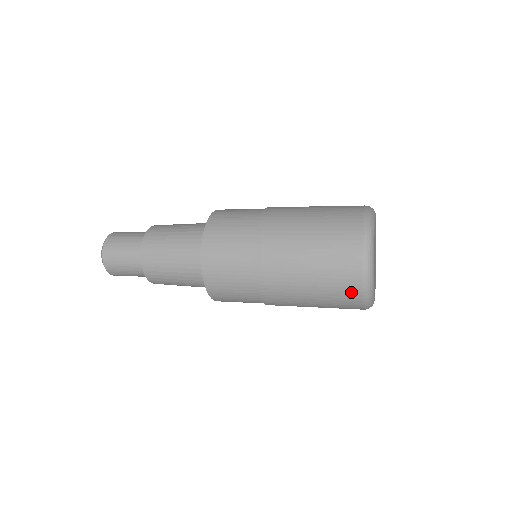
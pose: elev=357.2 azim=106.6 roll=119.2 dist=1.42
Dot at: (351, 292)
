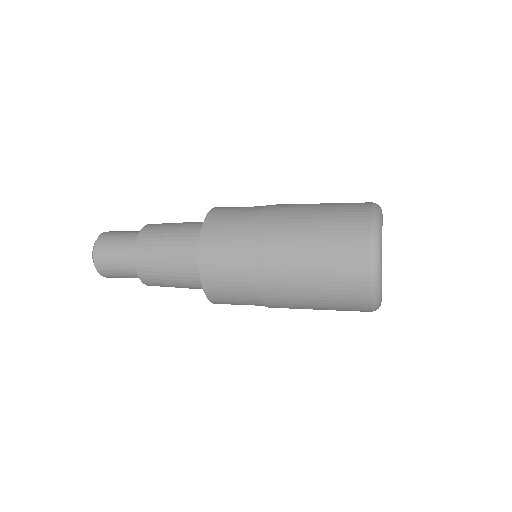
Dot at: (358, 291)
